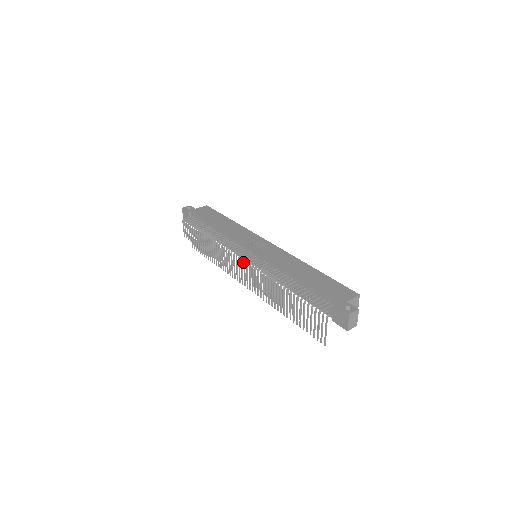
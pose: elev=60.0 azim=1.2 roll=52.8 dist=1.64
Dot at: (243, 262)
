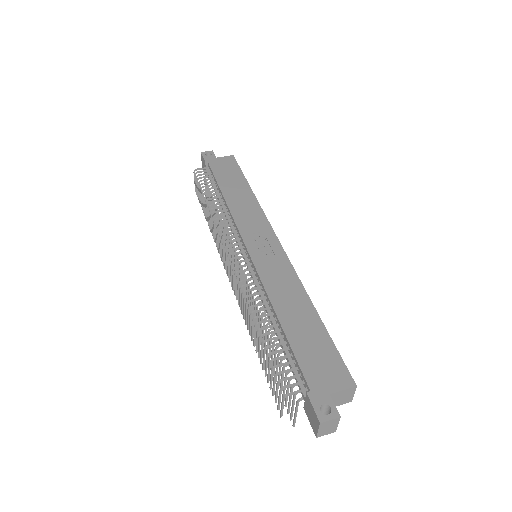
Dot at: (237, 259)
